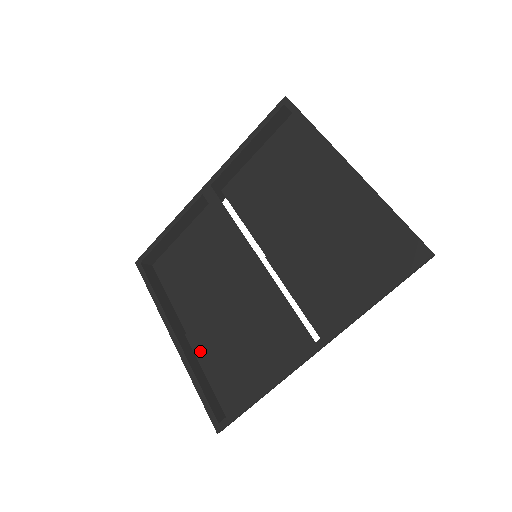
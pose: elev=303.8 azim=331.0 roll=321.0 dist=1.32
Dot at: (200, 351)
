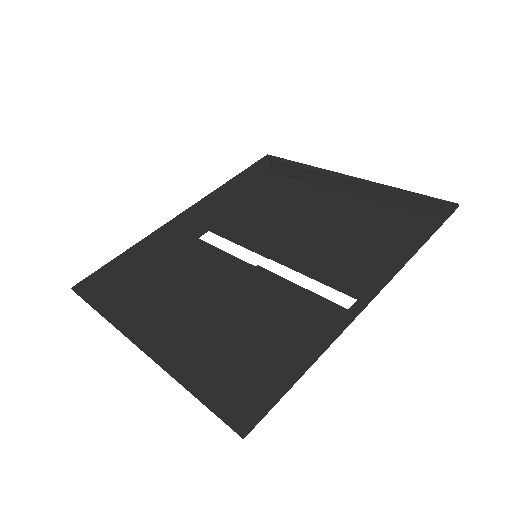
Dot at: (182, 362)
